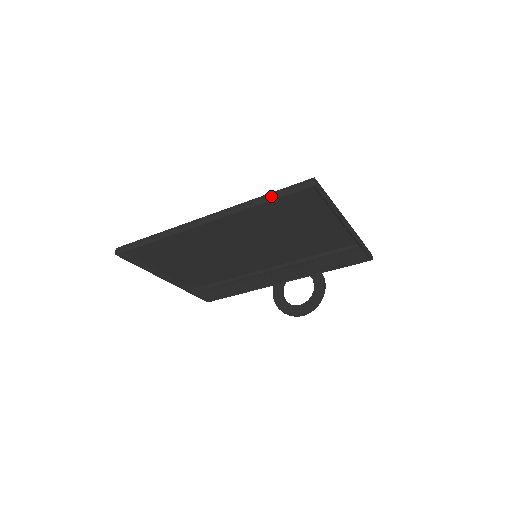
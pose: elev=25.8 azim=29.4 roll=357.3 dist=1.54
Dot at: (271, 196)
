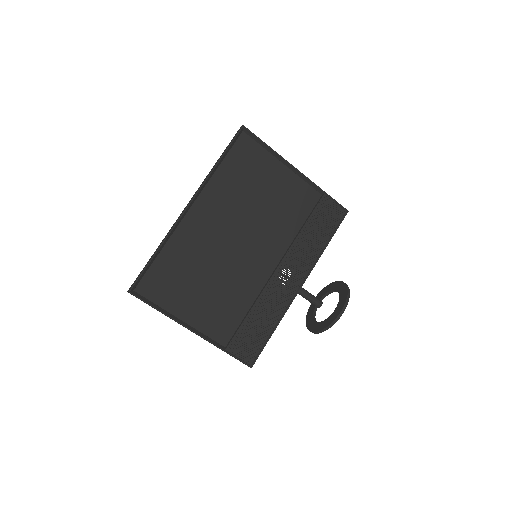
Dot at: (222, 154)
